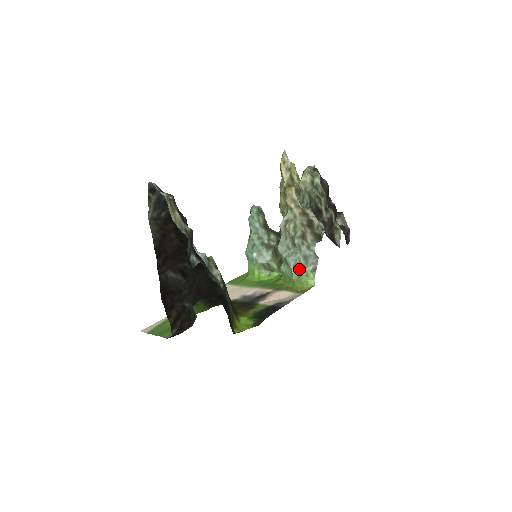
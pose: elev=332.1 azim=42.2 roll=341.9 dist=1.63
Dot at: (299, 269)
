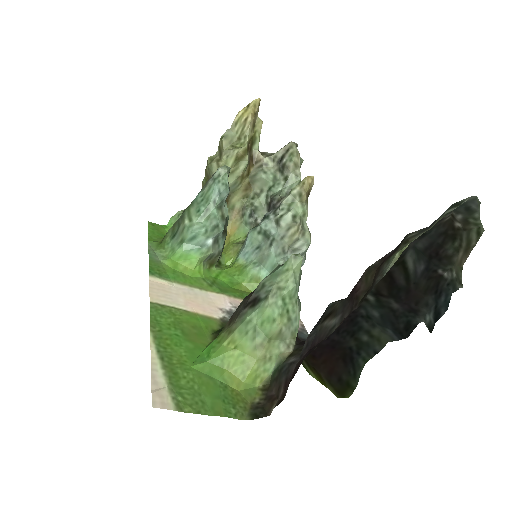
Dot at: occluded
